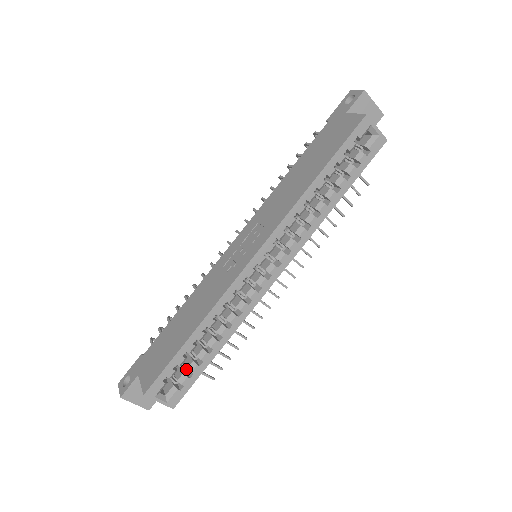
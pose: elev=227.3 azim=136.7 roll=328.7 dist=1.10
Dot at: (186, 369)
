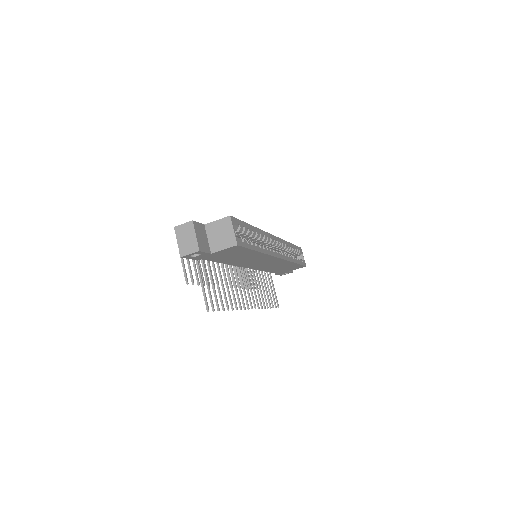
Dot at: occluded
